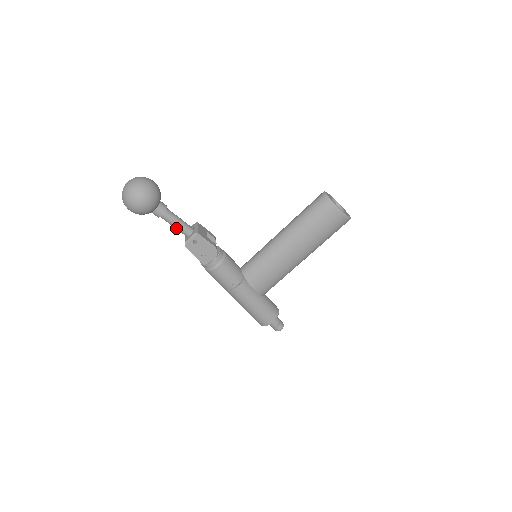
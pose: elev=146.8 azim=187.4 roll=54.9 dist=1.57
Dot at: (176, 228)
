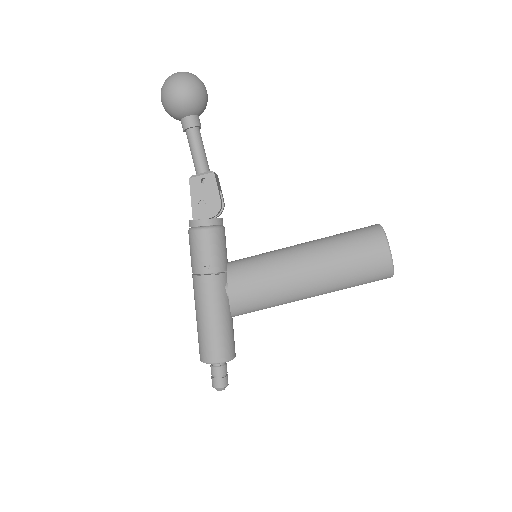
Dot at: (193, 156)
